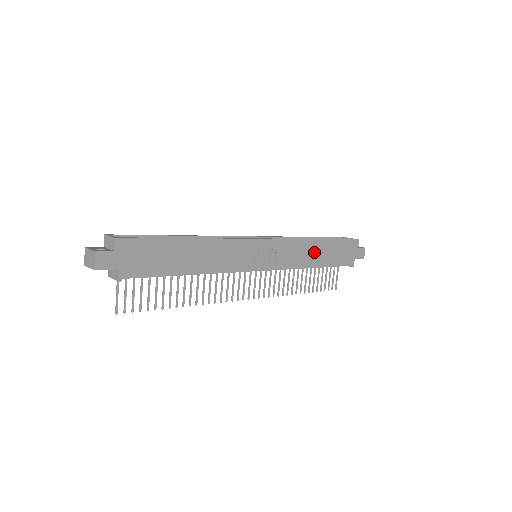
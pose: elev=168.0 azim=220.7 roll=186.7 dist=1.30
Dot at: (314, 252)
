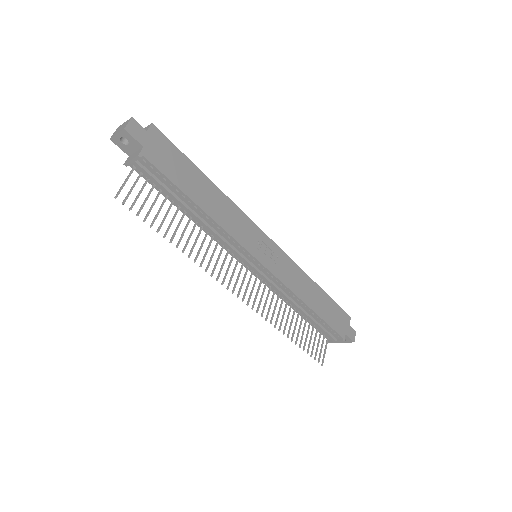
Dot at: (310, 291)
